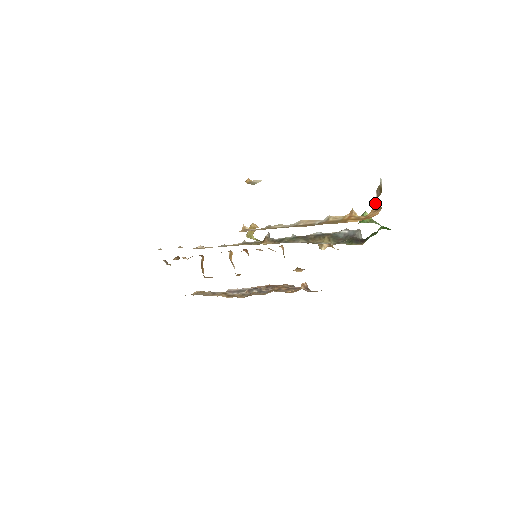
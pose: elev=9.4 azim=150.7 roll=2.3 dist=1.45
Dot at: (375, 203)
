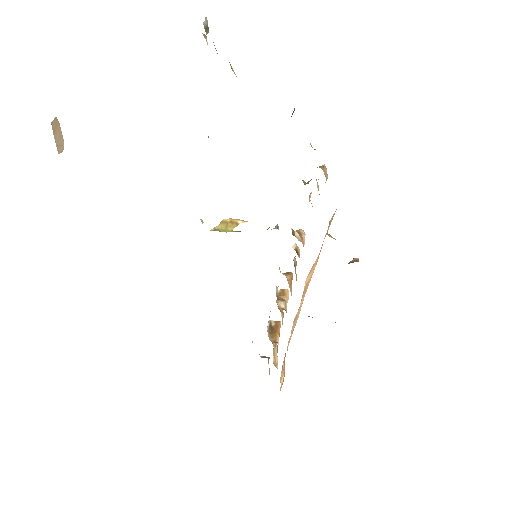
Dot at: occluded
